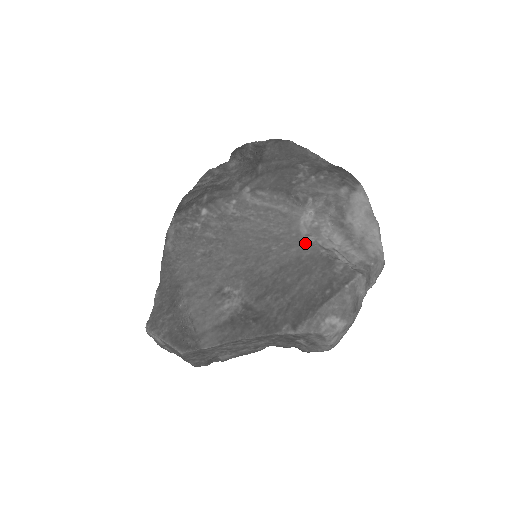
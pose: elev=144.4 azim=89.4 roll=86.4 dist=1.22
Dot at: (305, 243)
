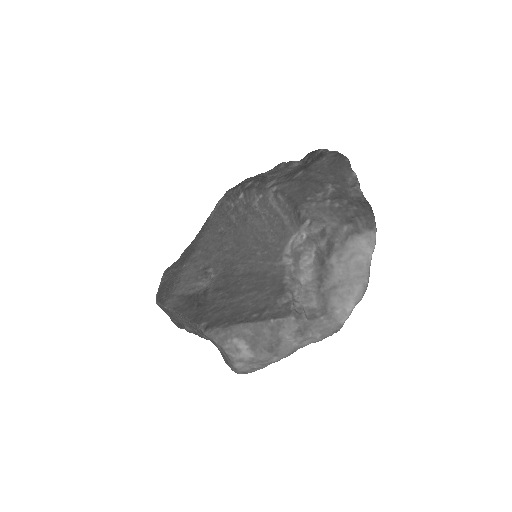
Dot at: (280, 262)
